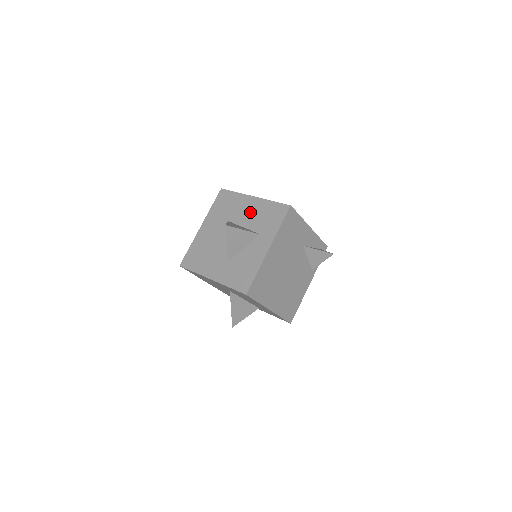
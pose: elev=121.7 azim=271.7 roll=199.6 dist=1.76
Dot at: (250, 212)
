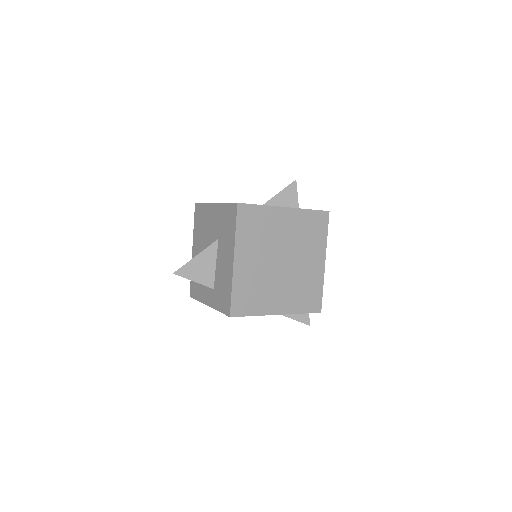
Dot at: (224, 265)
